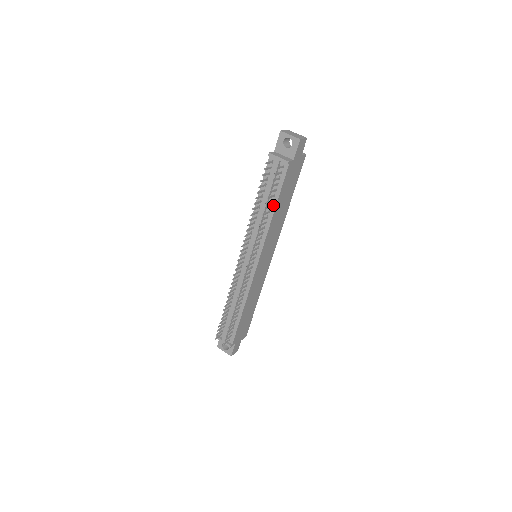
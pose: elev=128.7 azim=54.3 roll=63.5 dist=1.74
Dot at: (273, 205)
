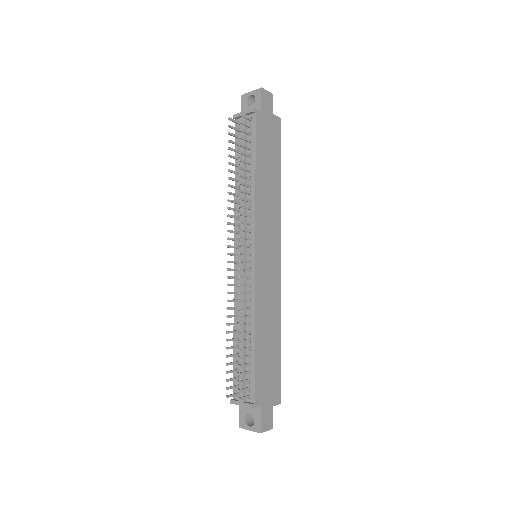
Dot at: (252, 168)
